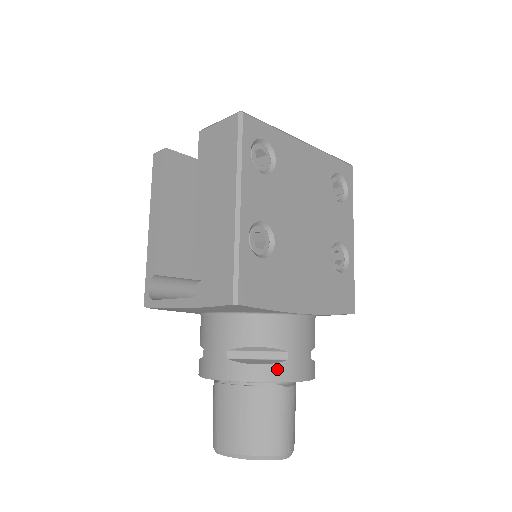
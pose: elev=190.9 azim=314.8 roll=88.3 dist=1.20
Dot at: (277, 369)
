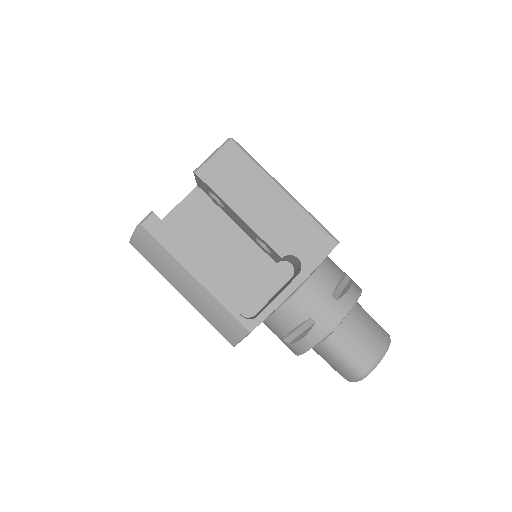
Dot at: (355, 285)
